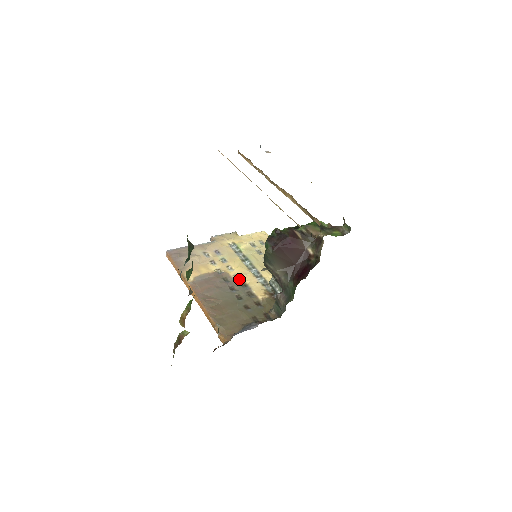
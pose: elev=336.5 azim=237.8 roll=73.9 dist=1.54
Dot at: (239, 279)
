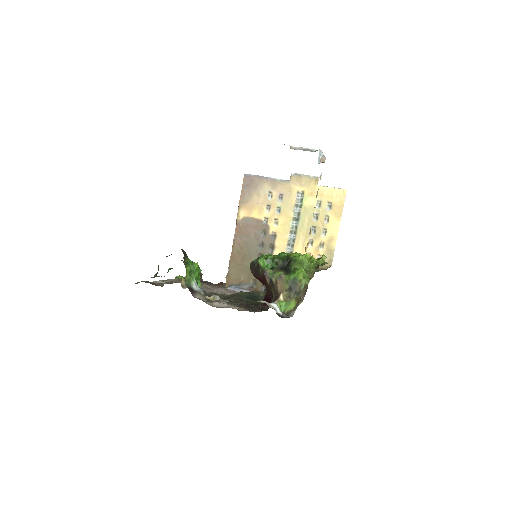
Dot at: (273, 238)
